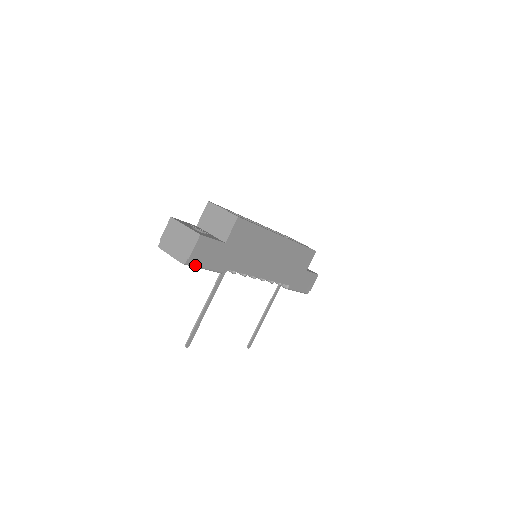
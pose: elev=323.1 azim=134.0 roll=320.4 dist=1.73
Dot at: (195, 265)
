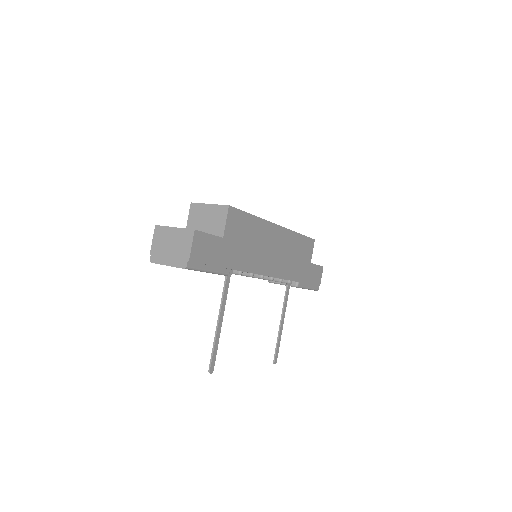
Dot at: (197, 268)
